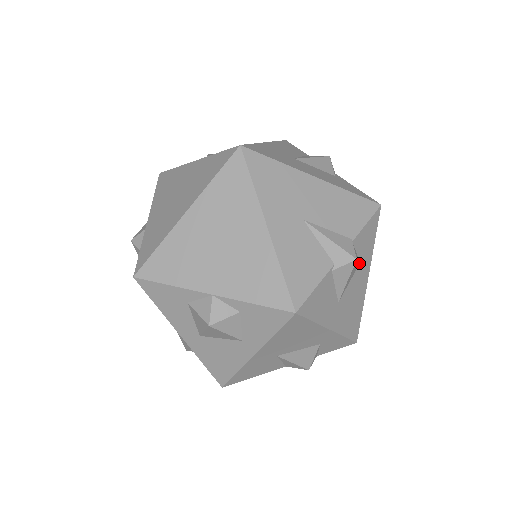
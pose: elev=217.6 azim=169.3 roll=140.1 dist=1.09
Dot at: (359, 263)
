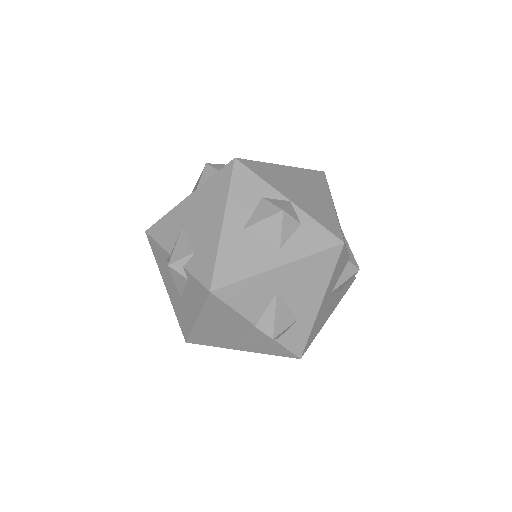
Dot at: (341, 291)
